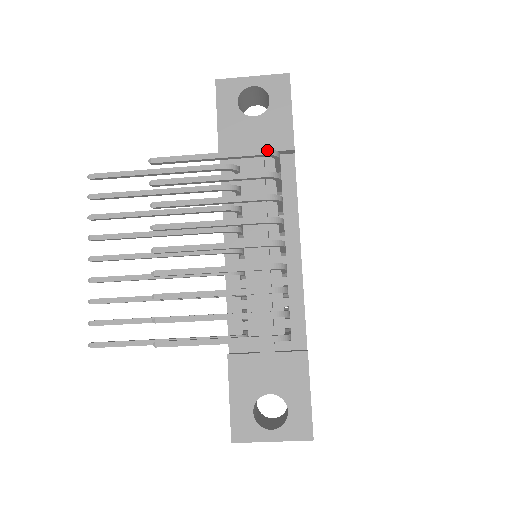
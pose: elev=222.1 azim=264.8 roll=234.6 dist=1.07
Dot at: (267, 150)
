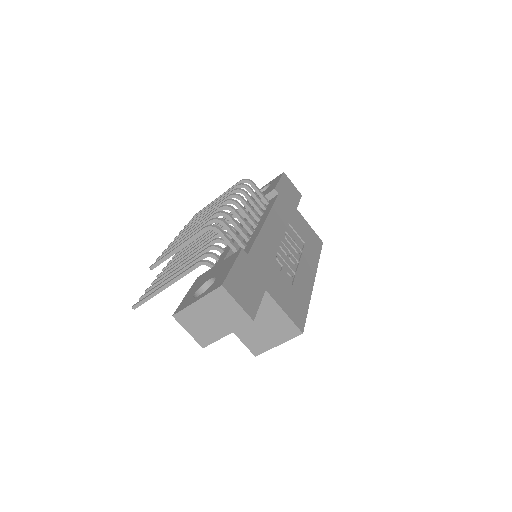
Dot at: (242, 179)
